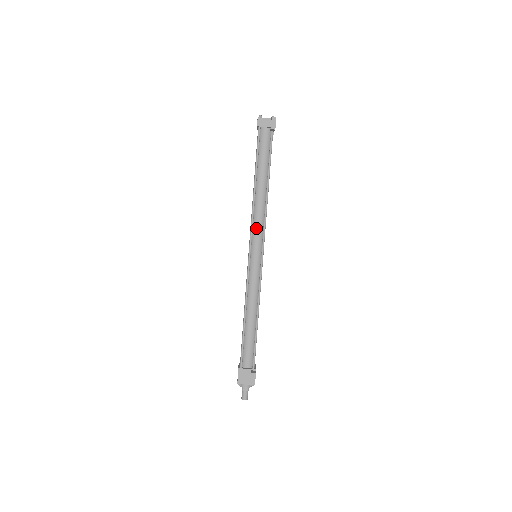
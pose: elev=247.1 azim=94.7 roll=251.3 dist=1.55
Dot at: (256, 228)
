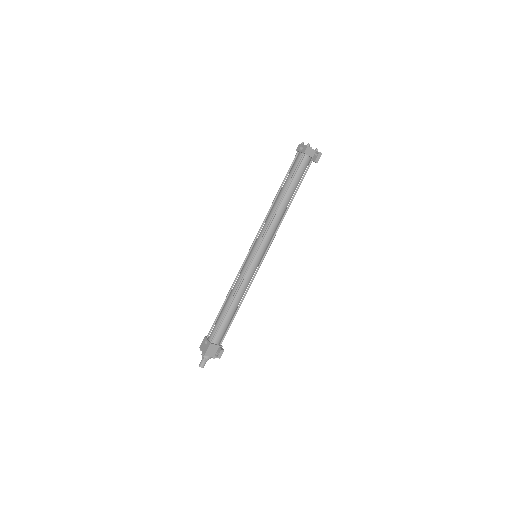
Dot at: (268, 235)
